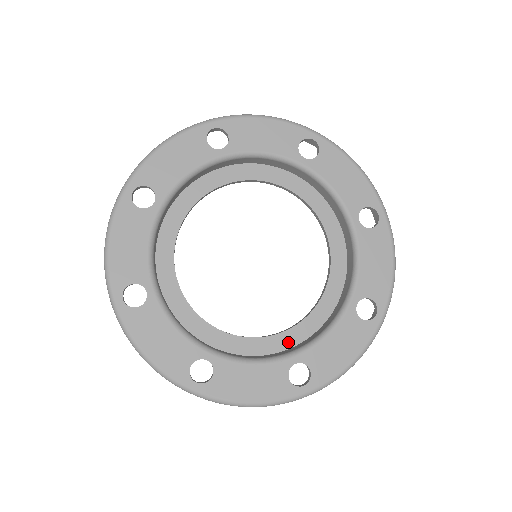
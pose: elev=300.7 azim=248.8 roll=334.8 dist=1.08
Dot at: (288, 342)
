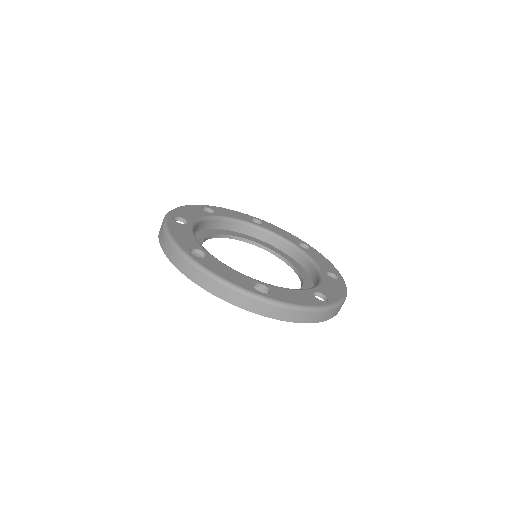
Dot at: occluded
